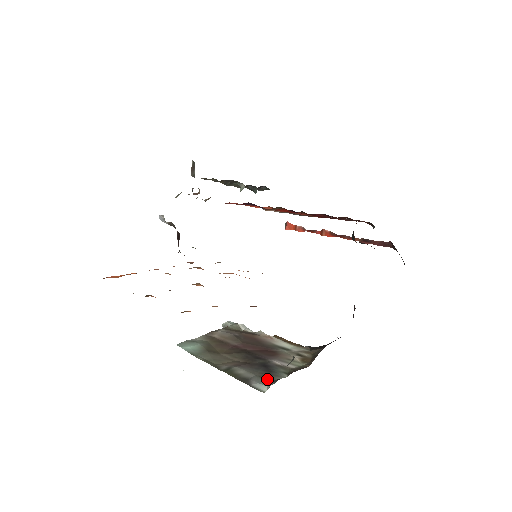
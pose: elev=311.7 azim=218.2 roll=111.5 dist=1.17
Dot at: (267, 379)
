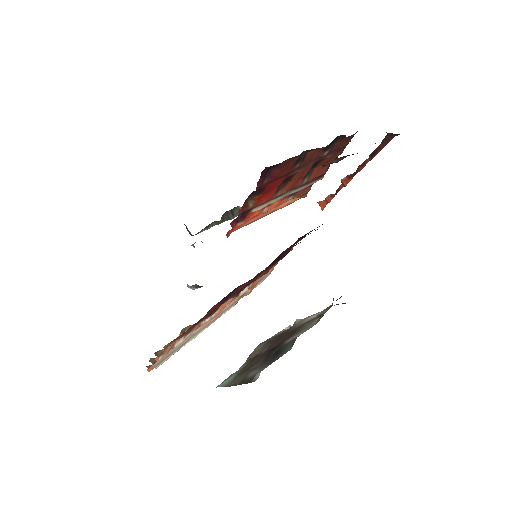
Dot at: (269, 364)
